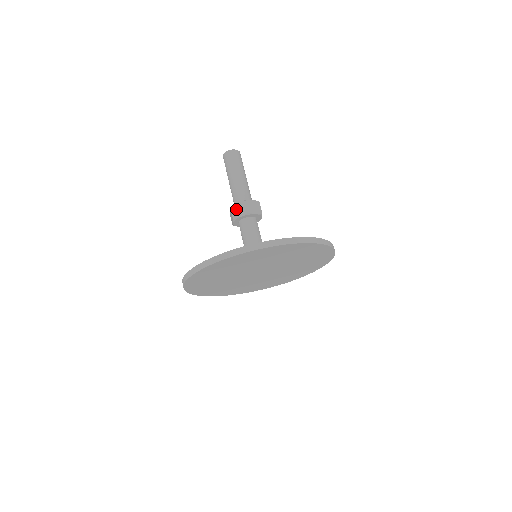
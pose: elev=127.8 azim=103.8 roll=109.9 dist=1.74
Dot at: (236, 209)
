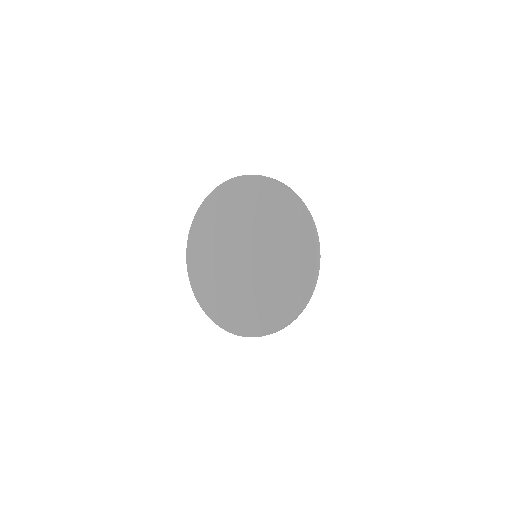
Dot at: occluded
